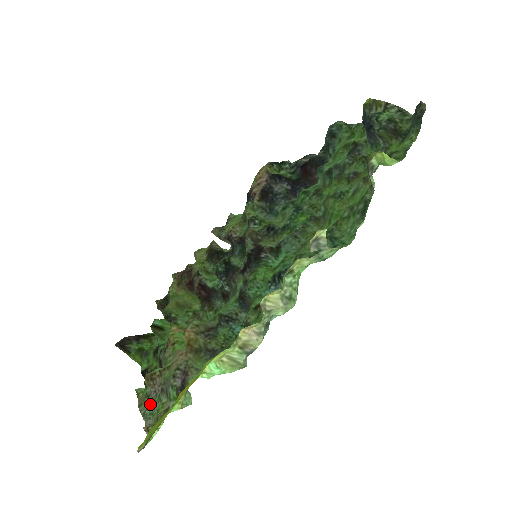
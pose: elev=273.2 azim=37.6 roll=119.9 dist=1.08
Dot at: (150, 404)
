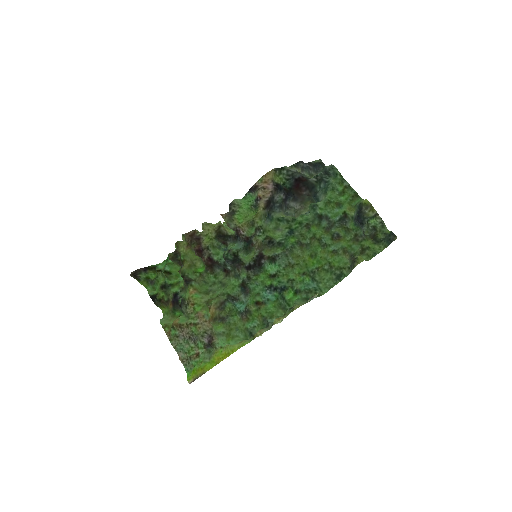
Dot at: (180, 343)
